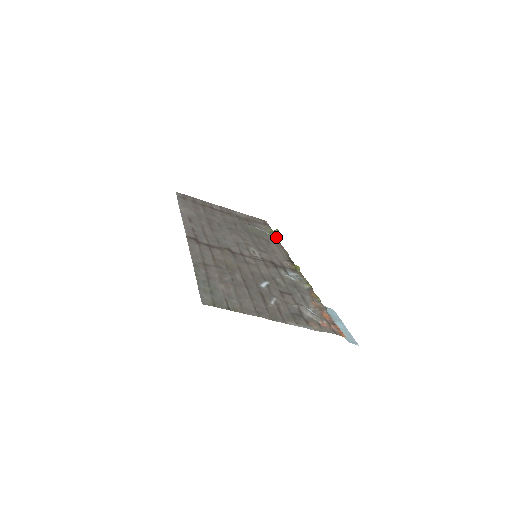
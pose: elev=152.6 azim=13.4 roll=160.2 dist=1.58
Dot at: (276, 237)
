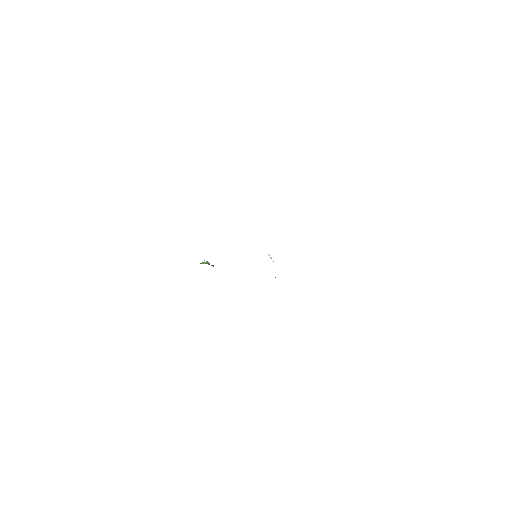
Dot at: (213, 265)
